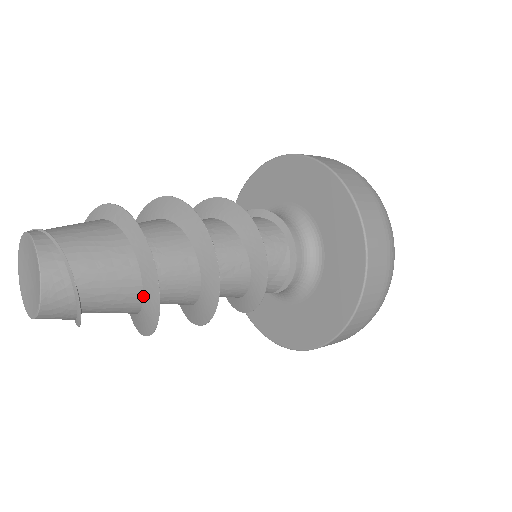
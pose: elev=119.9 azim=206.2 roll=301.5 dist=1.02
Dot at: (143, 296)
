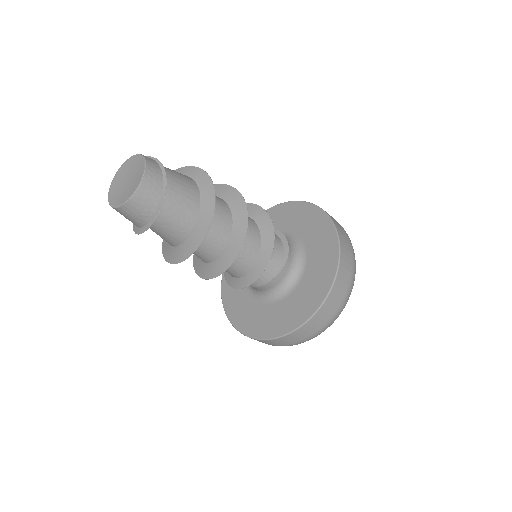
Dot at: (200, 207)
